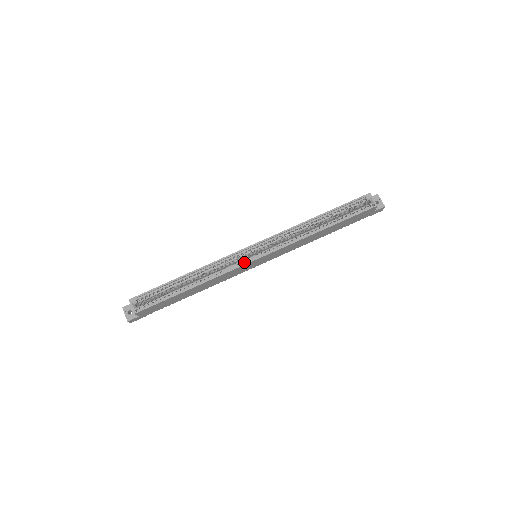
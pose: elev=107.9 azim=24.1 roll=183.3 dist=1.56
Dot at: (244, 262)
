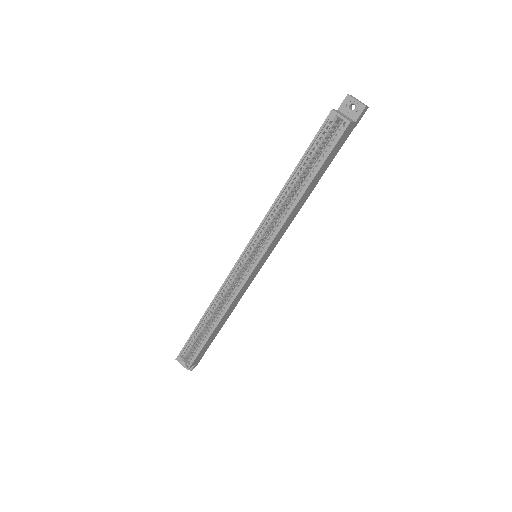
Dot at: (245, 276)
